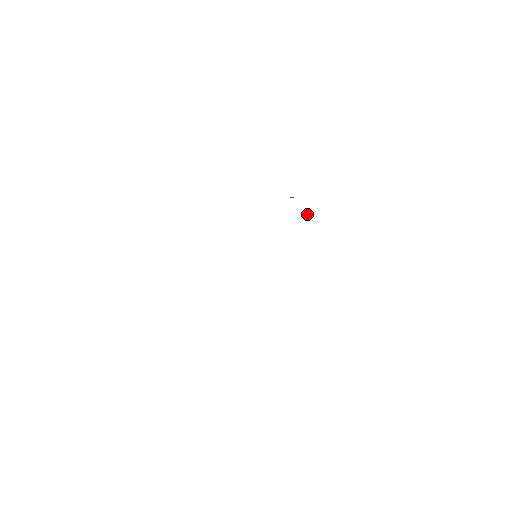
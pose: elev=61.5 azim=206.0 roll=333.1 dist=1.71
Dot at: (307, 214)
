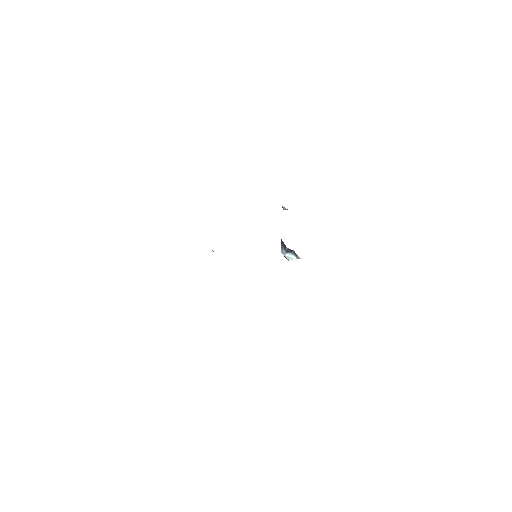
Dot at: occluded
